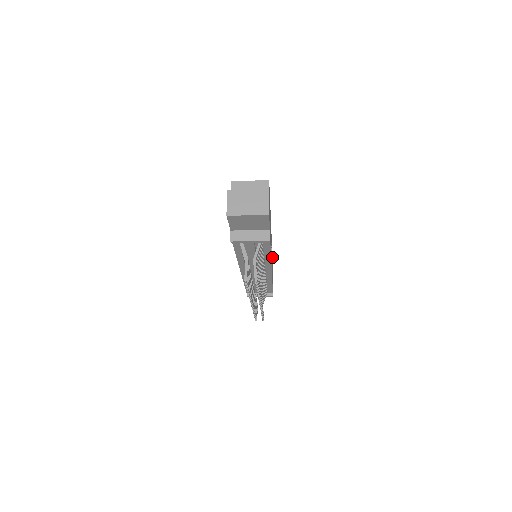
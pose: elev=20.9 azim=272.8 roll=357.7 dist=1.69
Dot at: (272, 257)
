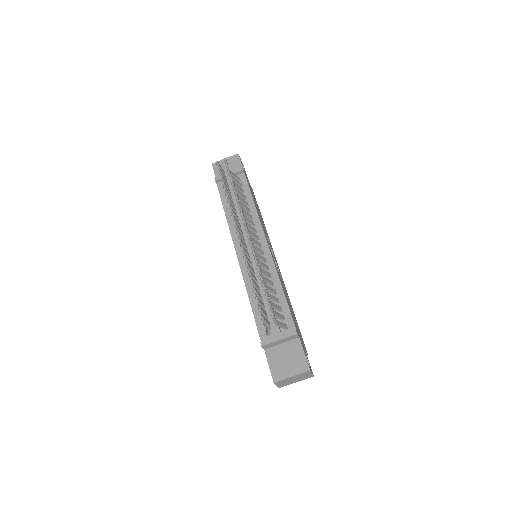
Dot at: occluded
